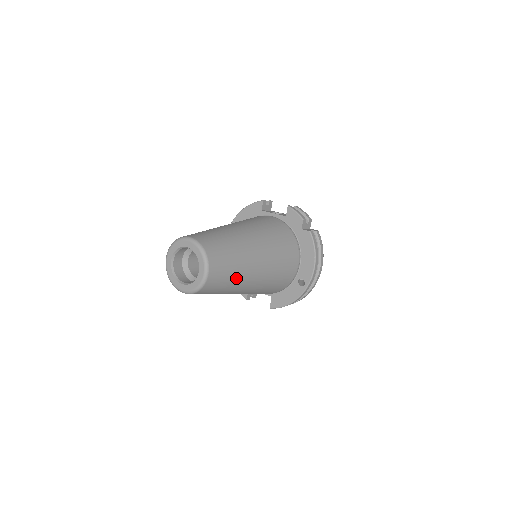
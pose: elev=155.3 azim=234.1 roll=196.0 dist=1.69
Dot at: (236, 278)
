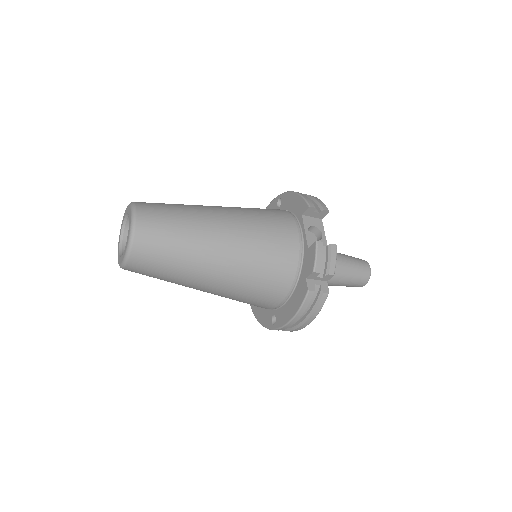
Dot at: (171, 280)
